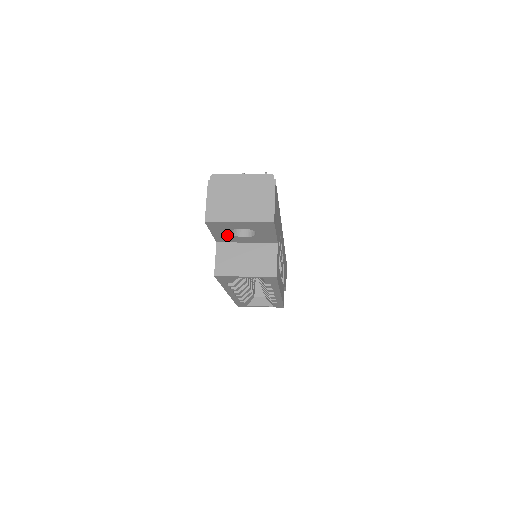
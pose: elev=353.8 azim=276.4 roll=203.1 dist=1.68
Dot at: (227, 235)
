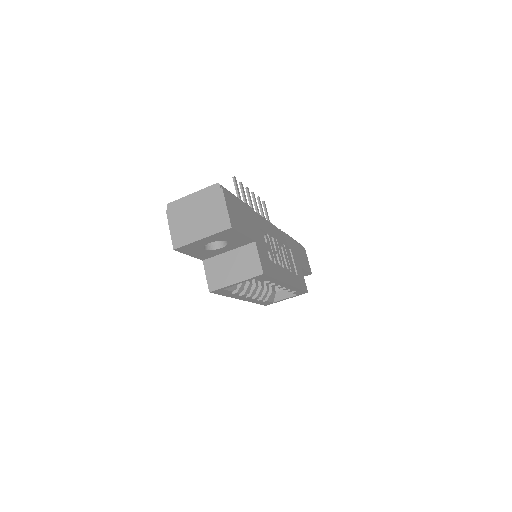
Dot at: (205, 252)
